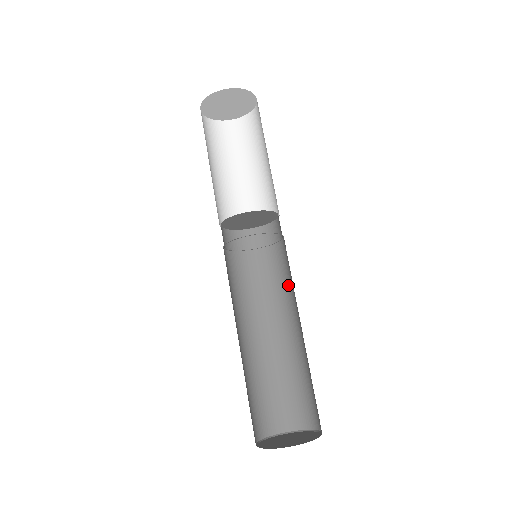
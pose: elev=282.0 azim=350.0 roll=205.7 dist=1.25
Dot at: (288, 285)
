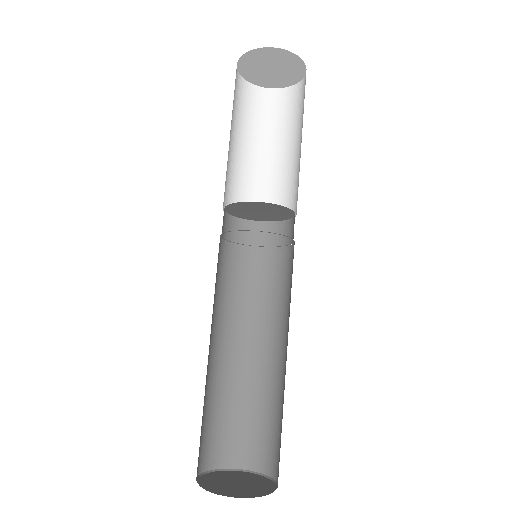
Dot at: (260, 299)
